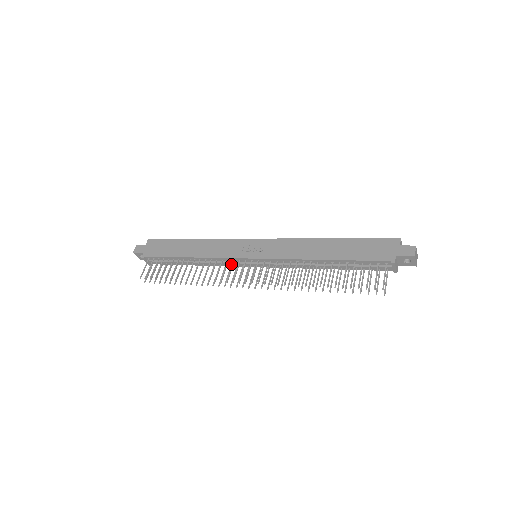
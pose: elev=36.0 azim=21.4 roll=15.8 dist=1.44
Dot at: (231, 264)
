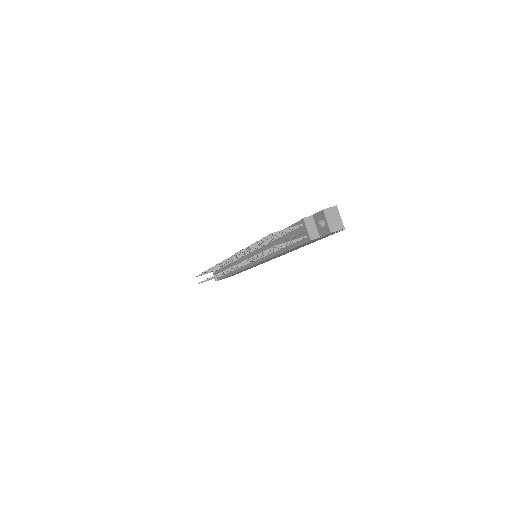
Dot at: occluded
